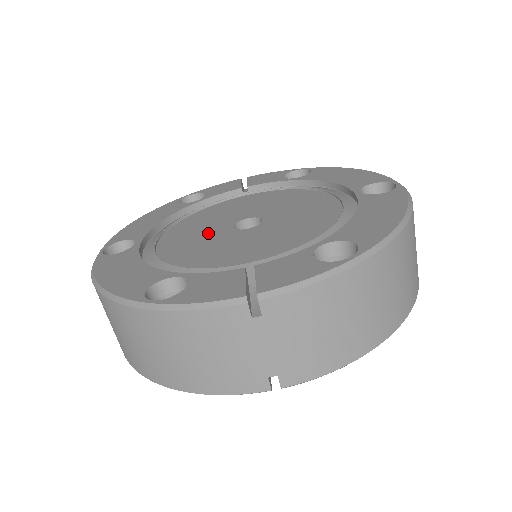
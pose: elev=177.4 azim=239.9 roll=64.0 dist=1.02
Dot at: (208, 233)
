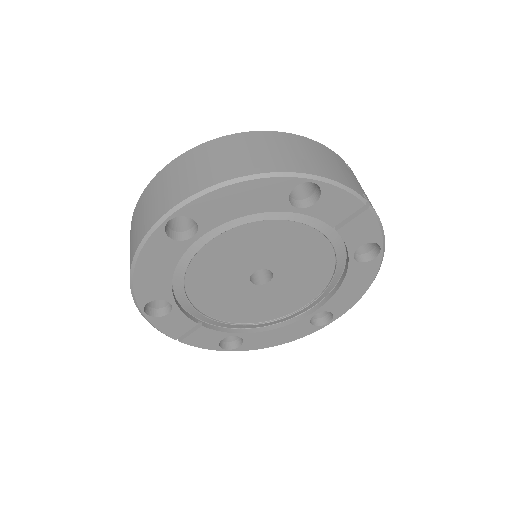
Dot at: occluded
